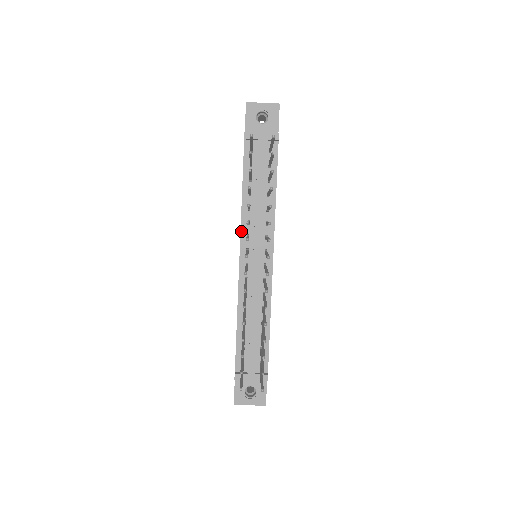
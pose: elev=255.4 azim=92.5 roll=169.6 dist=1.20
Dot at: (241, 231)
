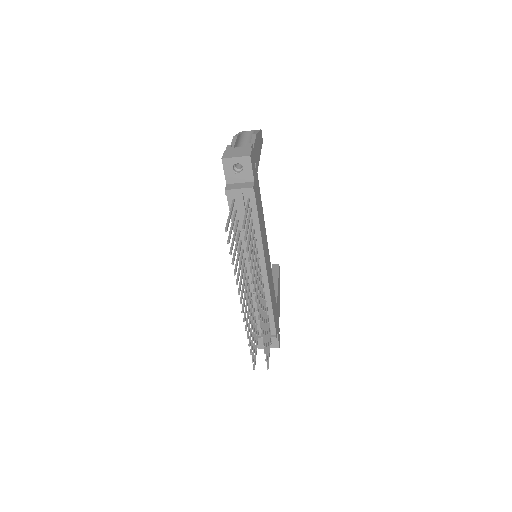
Dot at: occluded
